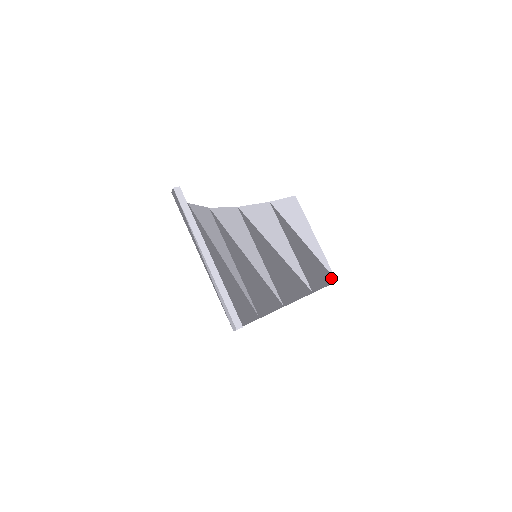
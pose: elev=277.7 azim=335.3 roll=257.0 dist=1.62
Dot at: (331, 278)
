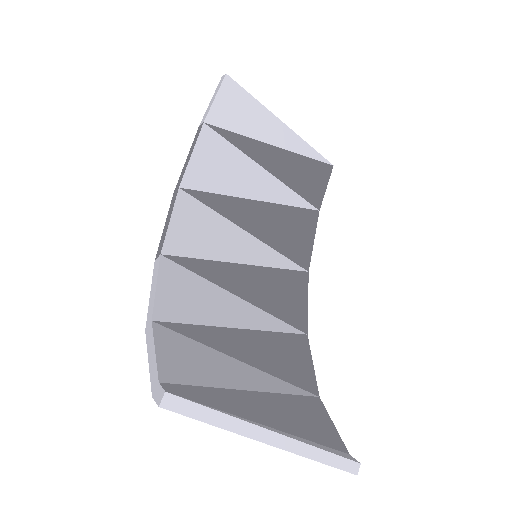
Dot at: (326, 168)
